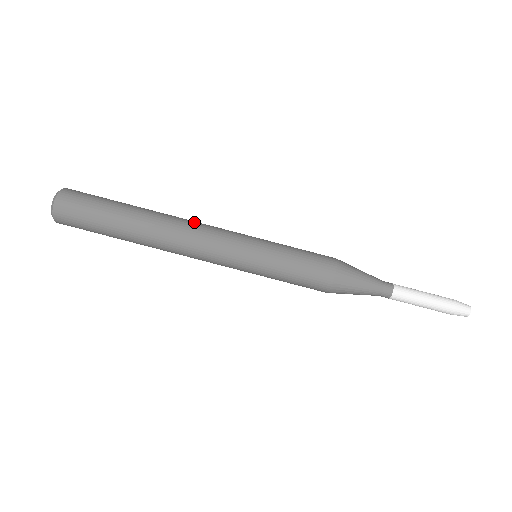
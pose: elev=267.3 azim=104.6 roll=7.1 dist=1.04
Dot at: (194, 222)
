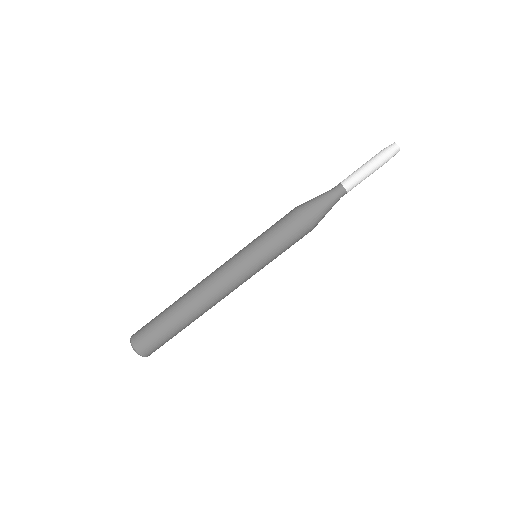
Dot at: (213, 289)
